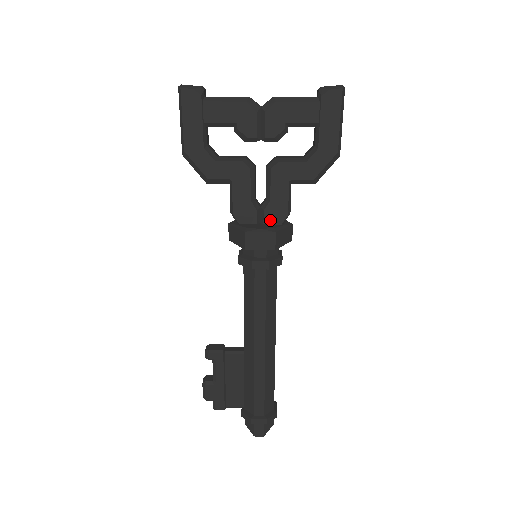
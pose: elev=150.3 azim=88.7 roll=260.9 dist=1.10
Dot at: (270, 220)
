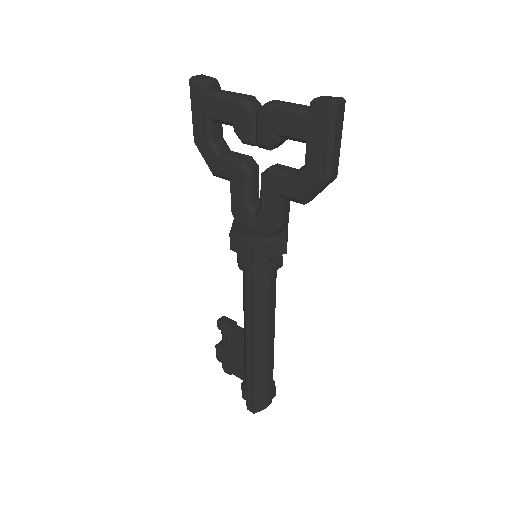
Dot at: (261, 228)
